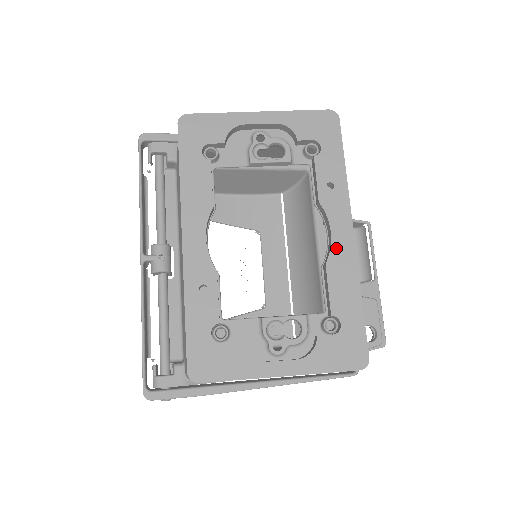
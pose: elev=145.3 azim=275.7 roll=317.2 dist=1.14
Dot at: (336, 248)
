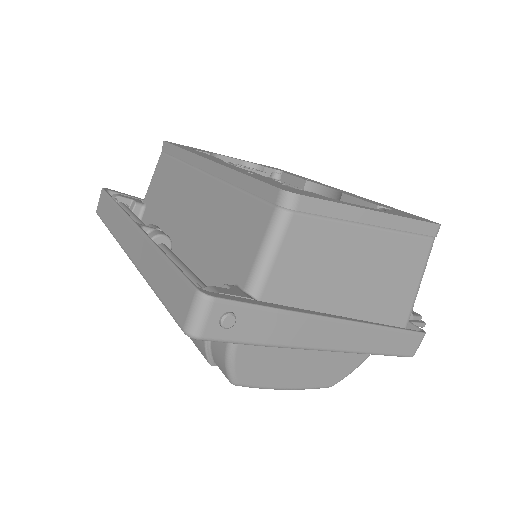
Dot at: (342, 191)
